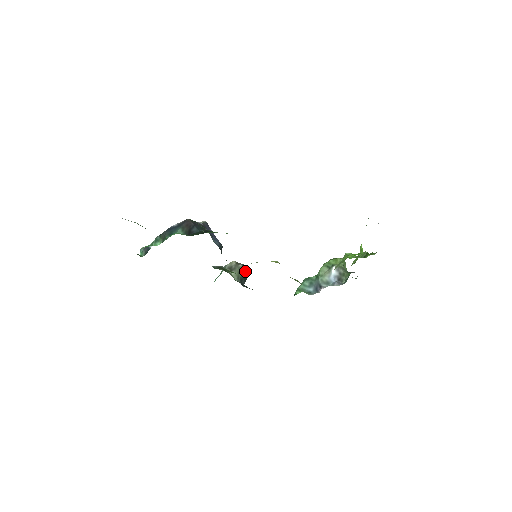
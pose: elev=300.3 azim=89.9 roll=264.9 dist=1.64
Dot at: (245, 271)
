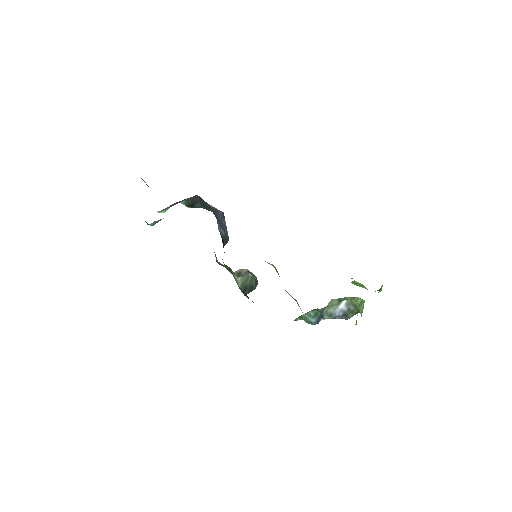
Dot at: (253, 282)
